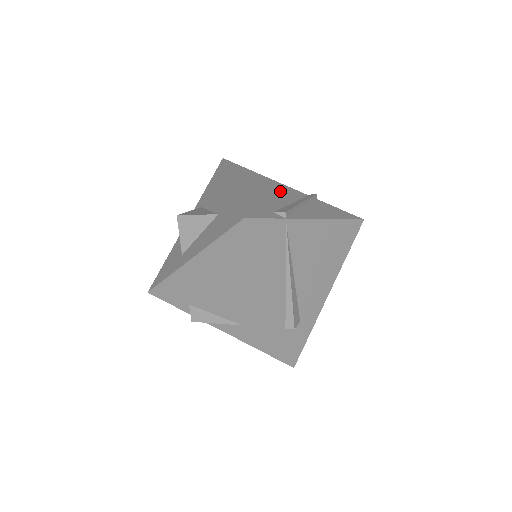
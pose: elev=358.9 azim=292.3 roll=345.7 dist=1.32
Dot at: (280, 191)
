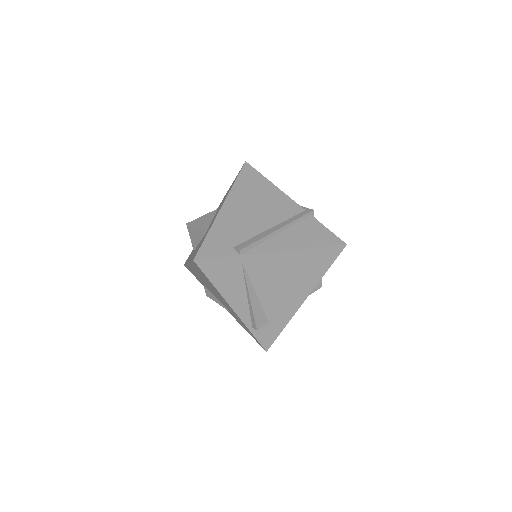
Dot at: (272, 209)
